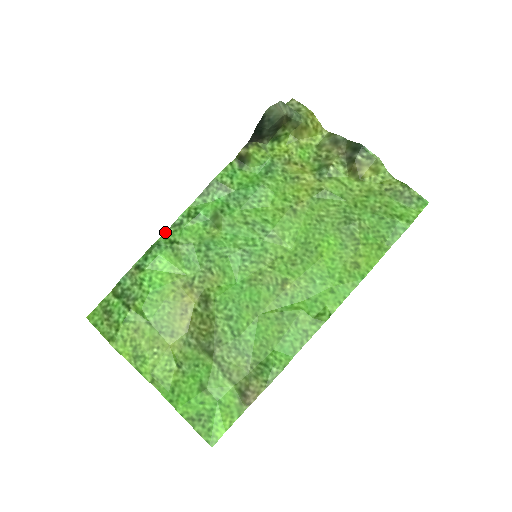
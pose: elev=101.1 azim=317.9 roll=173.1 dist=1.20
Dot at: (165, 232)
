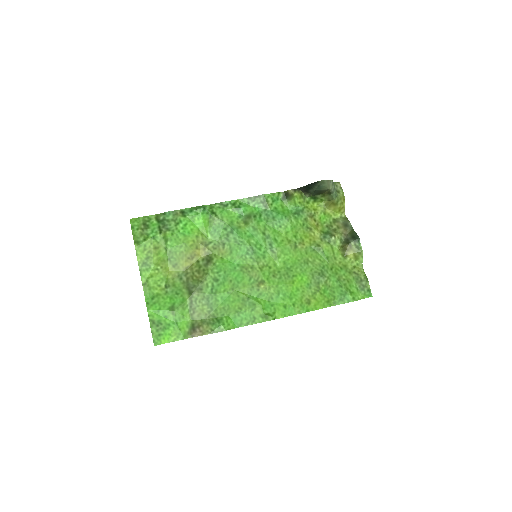
Dot at: (213, 204)
